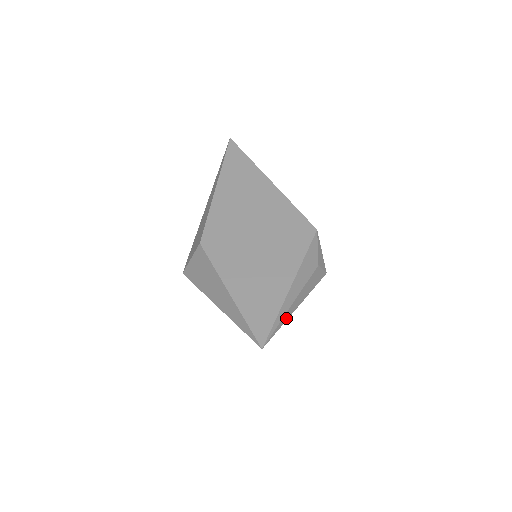
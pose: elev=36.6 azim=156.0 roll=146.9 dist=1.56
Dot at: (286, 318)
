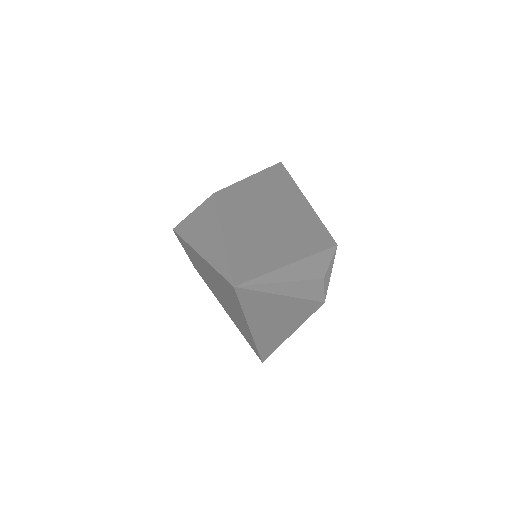
Dot at: (271, 290)
